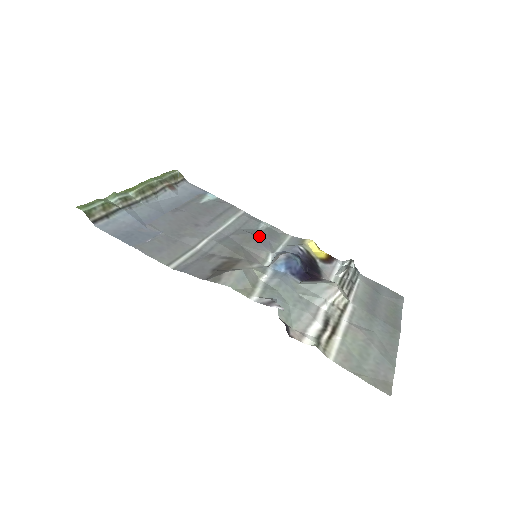
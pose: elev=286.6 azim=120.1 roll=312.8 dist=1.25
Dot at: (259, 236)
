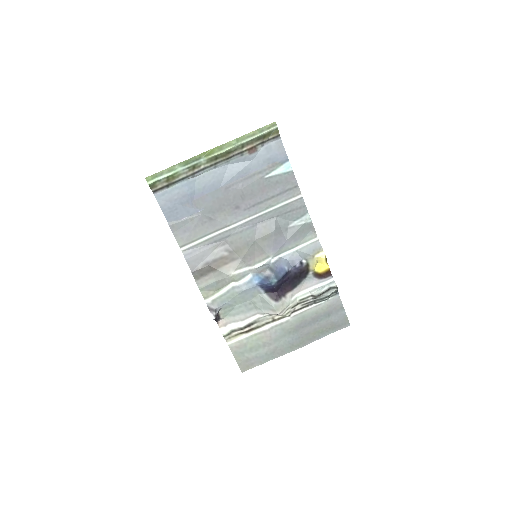
Dot at: (280, 236)
